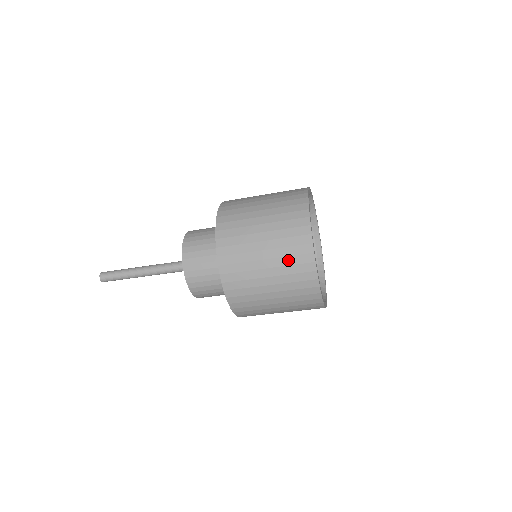
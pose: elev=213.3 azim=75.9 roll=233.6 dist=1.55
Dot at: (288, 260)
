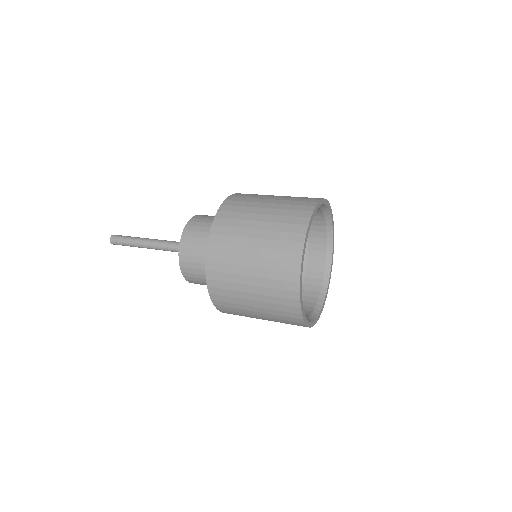
Dot at: (278, 317)
